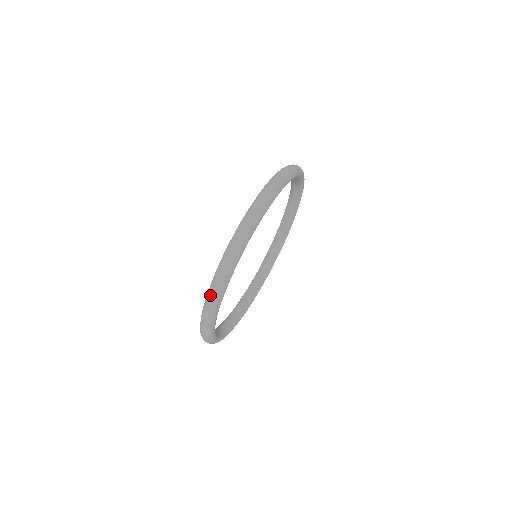
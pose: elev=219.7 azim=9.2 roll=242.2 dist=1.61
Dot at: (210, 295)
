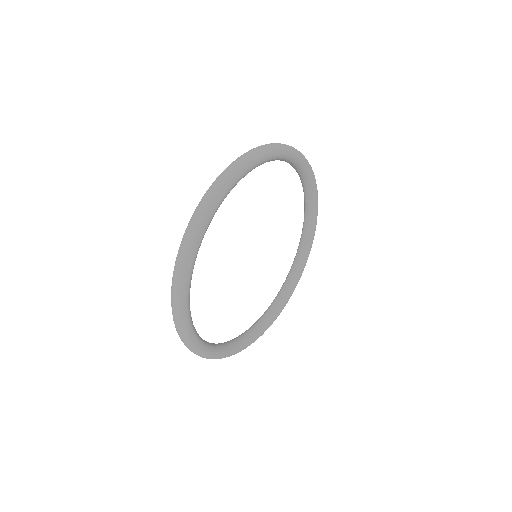
Dot at: (211, 187)
